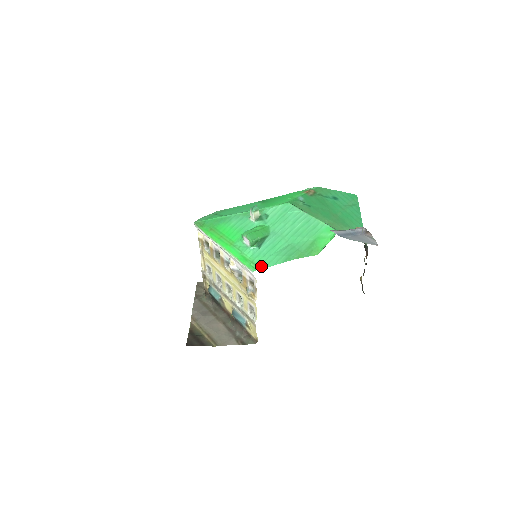
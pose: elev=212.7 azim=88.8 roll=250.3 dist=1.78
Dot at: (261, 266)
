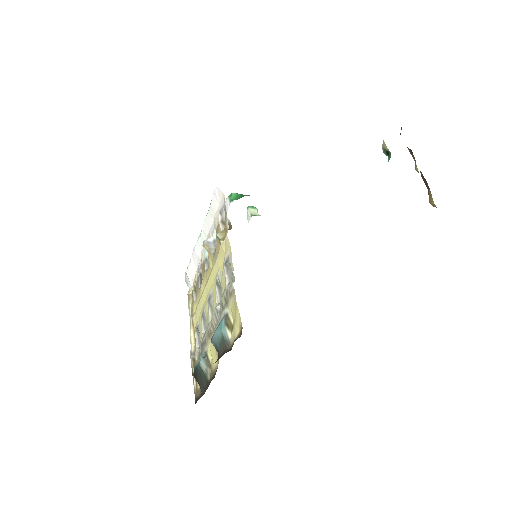
Dot at: occluded
